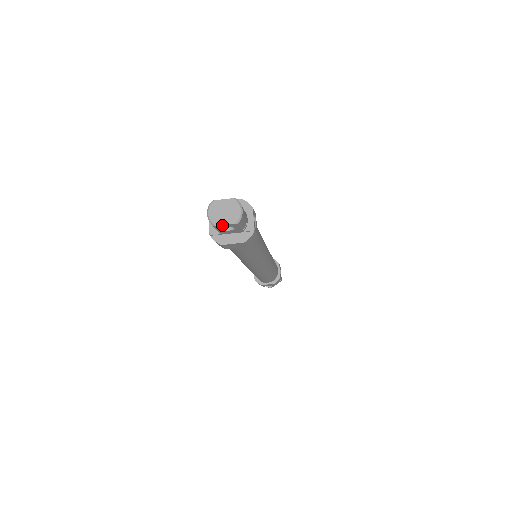
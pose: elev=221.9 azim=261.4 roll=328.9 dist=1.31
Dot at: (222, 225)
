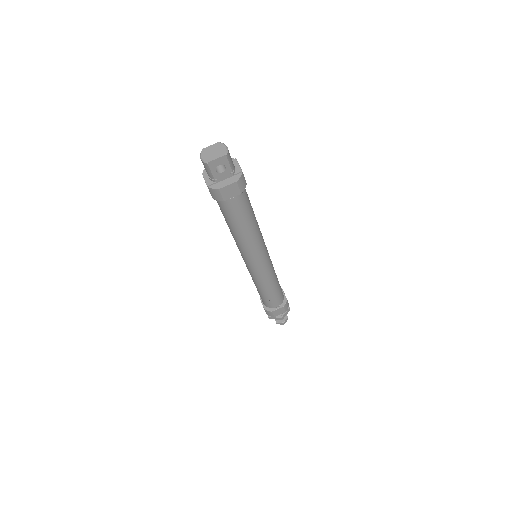
Dot at: (214, 161)
